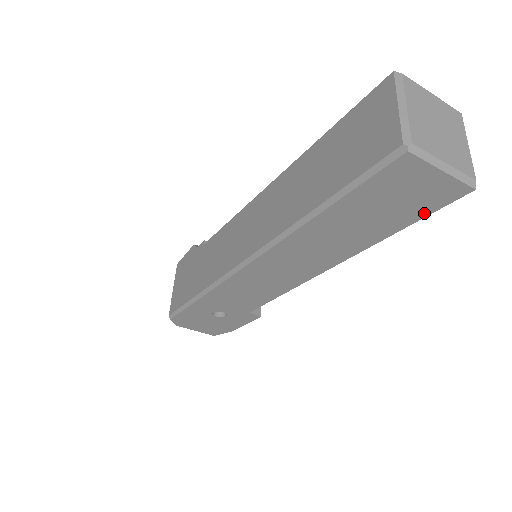
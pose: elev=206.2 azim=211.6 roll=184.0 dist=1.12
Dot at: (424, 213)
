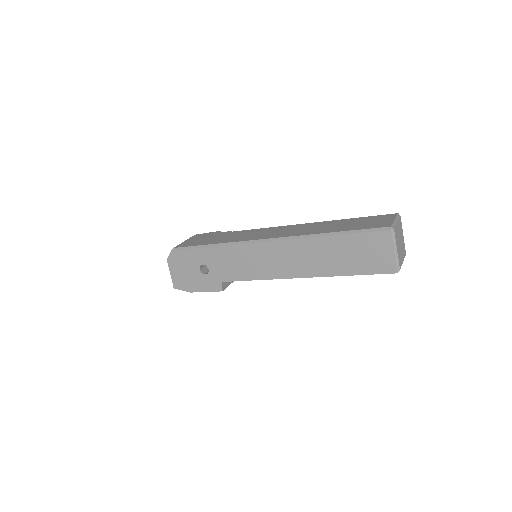
Dot at: (370, 272)
